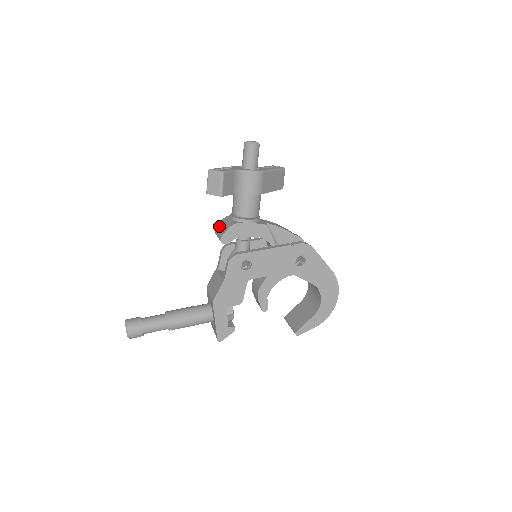
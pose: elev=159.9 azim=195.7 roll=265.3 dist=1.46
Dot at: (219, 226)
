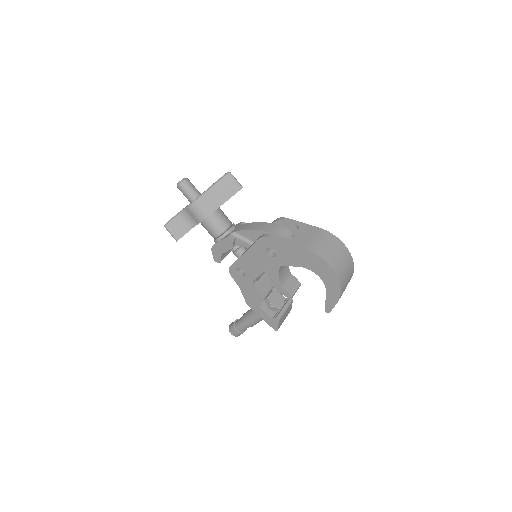
Dot at: occluded
